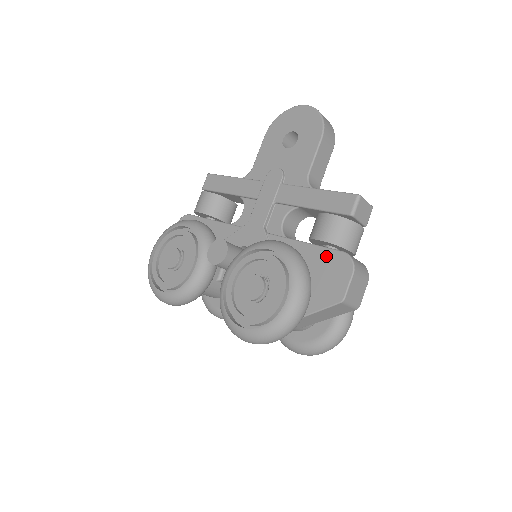
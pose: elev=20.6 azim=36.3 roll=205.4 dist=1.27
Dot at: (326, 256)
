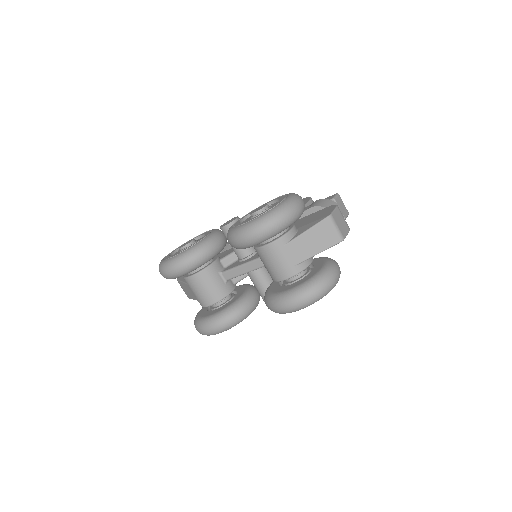
Dot at: (315, 213)
